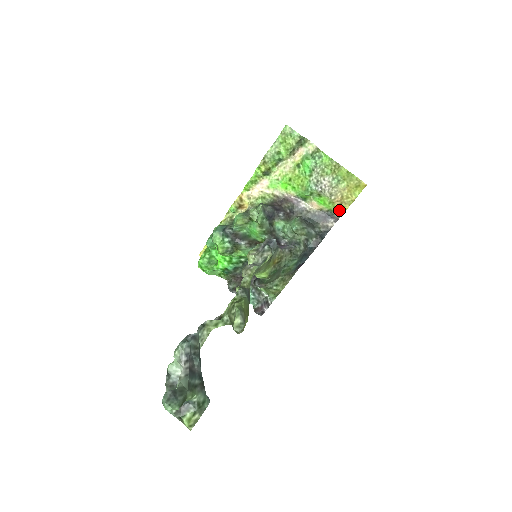
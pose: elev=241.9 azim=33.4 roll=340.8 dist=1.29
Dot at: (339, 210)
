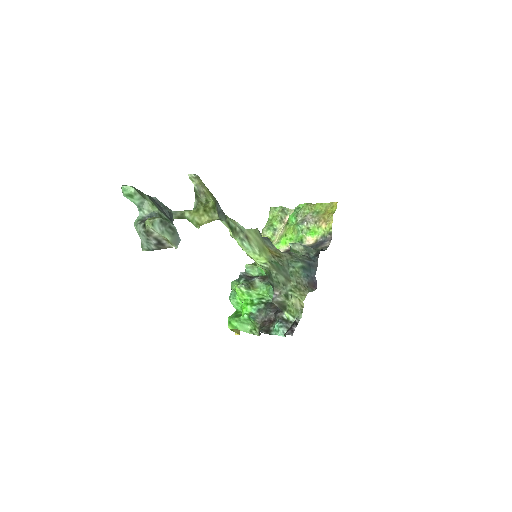
Dot at: (328, 230)
